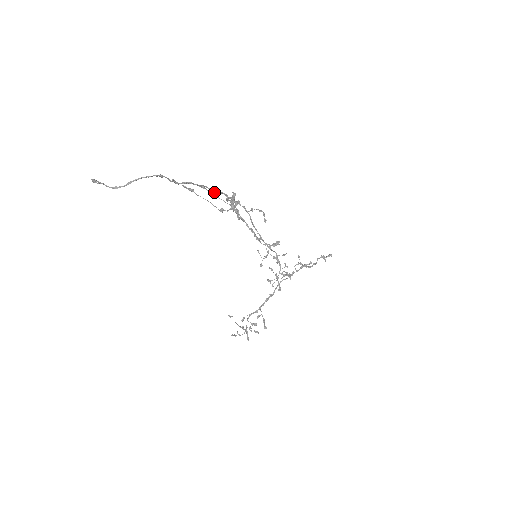
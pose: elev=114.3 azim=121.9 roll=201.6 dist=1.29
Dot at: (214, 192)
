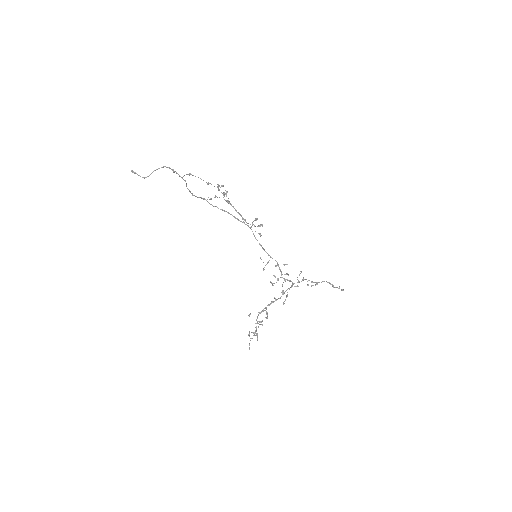
Dot at: (215, 196)
